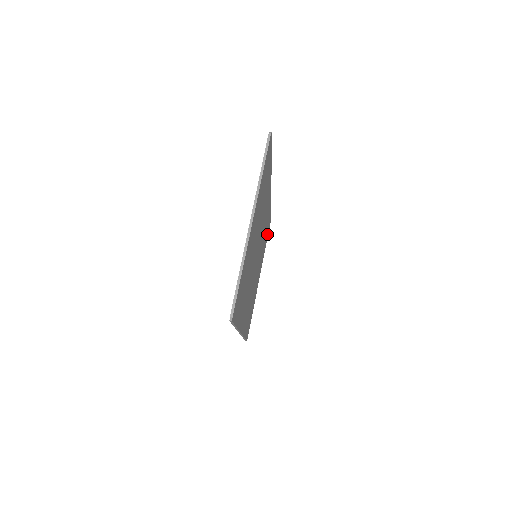
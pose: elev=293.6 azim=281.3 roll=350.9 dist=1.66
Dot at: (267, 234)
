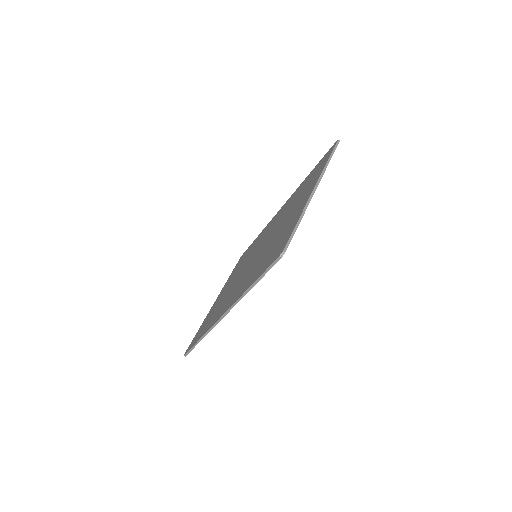
Dot at: occluded
